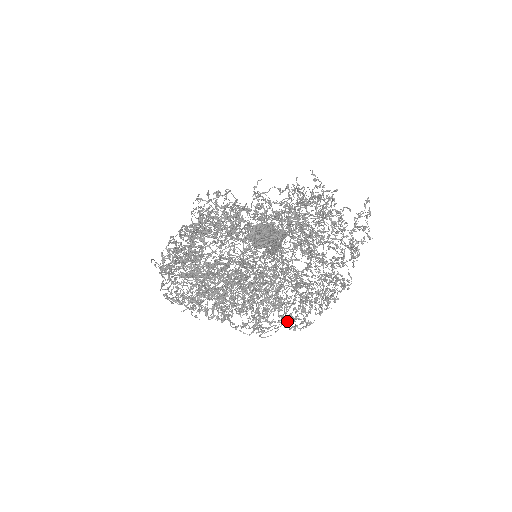
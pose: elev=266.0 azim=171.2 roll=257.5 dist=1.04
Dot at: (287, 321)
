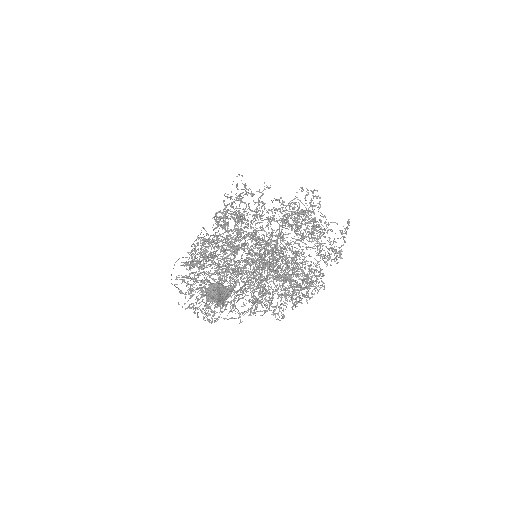
Dot at: (285, 297)
